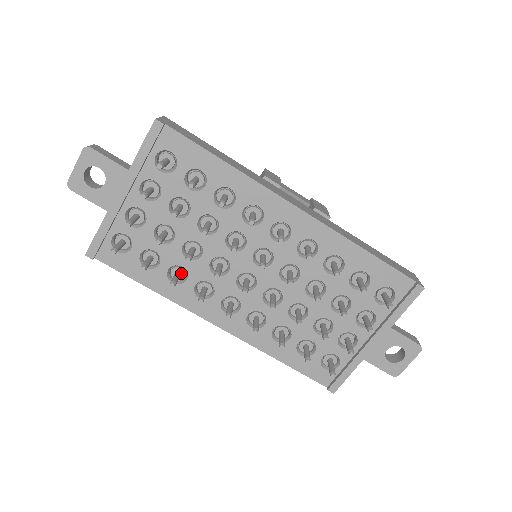
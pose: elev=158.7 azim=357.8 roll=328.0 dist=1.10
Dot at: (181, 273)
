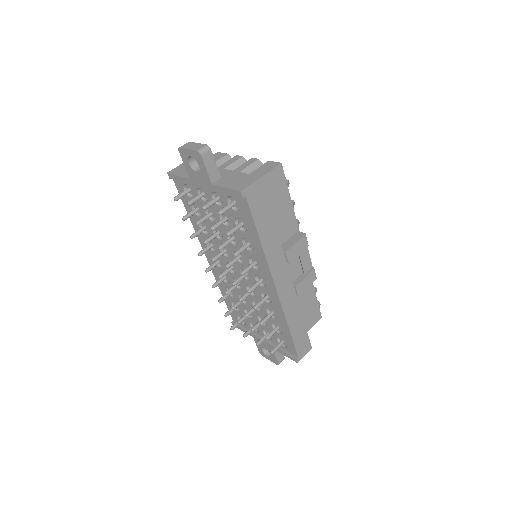
Dot at: (207, 229)
